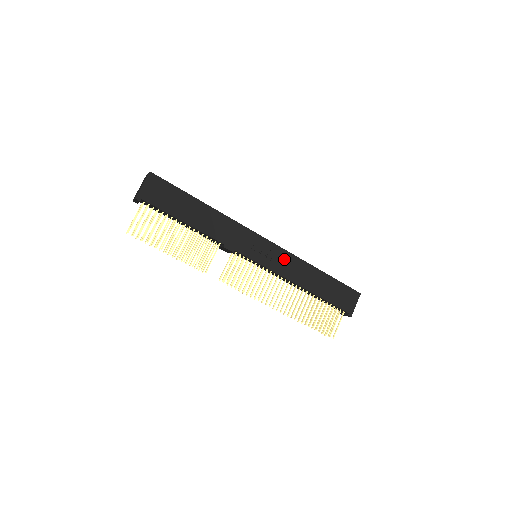
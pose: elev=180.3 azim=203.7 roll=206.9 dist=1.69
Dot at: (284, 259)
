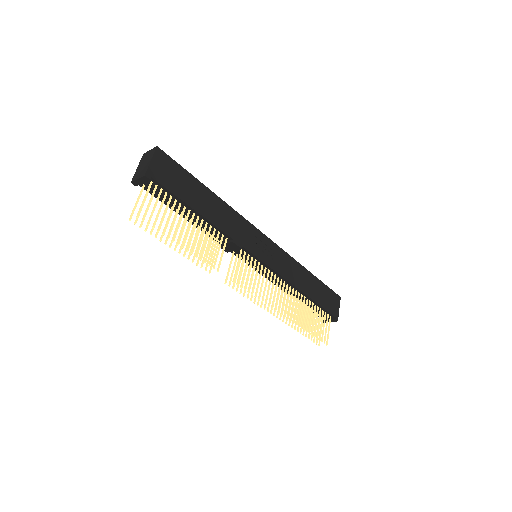
Dot at: (282, 259)
